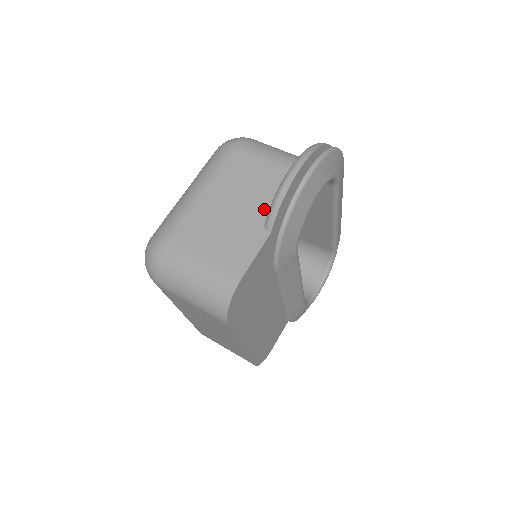
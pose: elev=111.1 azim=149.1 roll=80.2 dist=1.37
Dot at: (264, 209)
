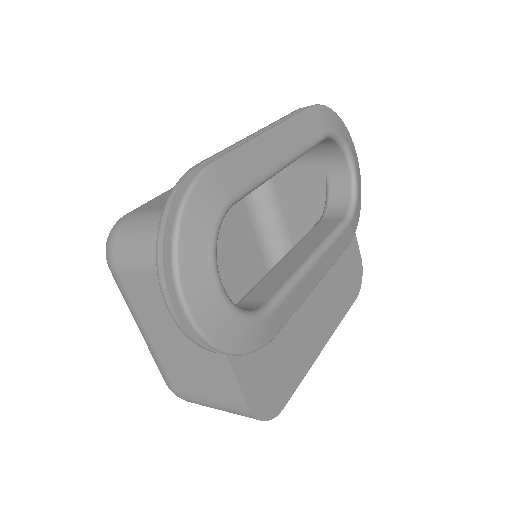
Dot at: occluded
